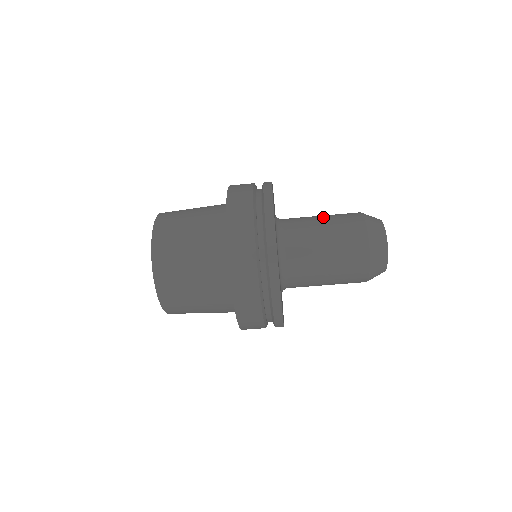
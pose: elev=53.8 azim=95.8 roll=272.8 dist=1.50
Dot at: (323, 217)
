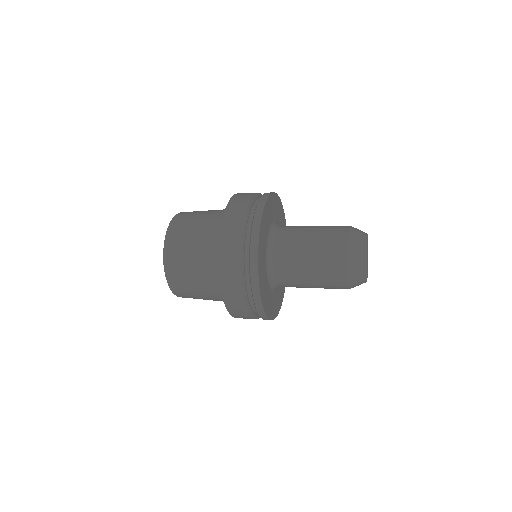
Dot at: (312, 234)
